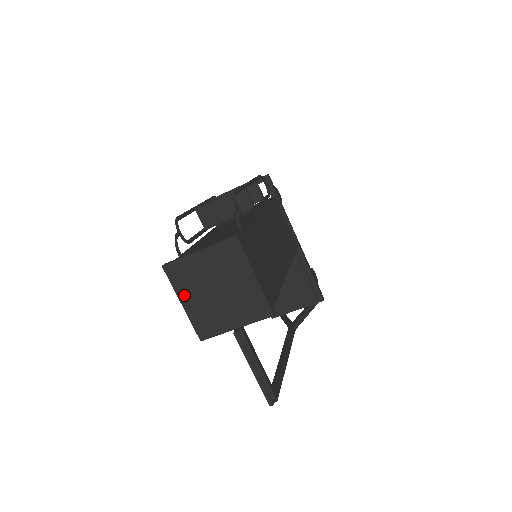
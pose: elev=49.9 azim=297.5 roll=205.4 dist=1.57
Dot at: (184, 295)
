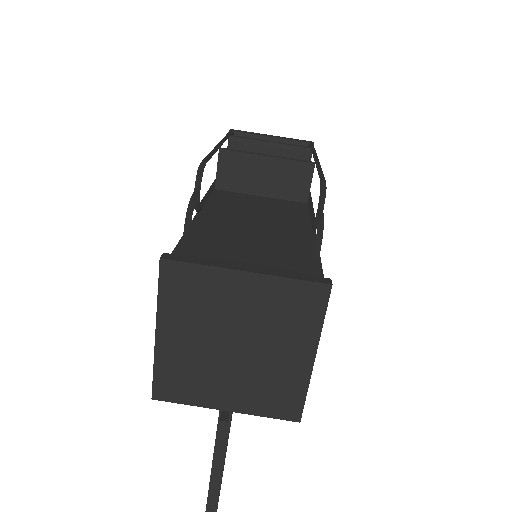
Dot at: (170, 323)
